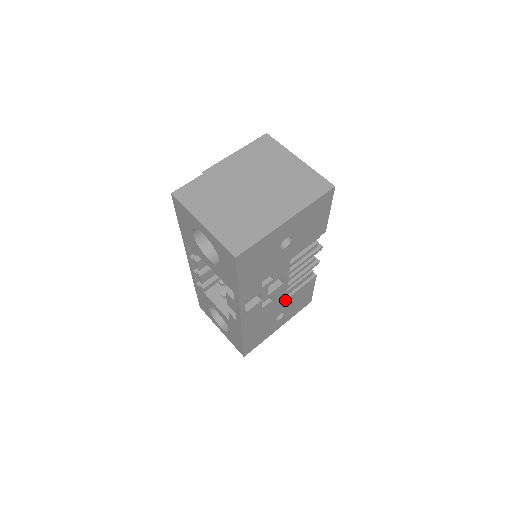
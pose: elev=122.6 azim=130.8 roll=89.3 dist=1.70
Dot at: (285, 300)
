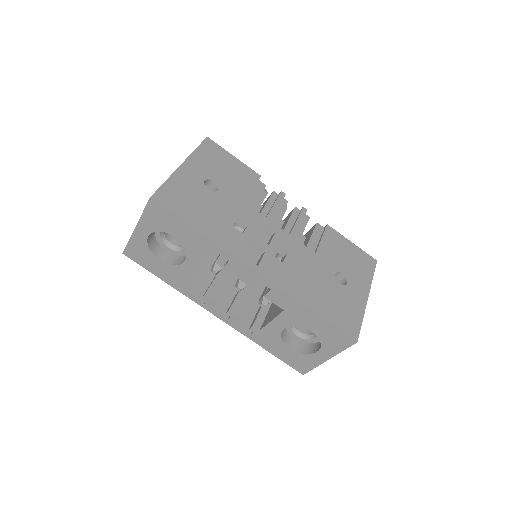
Dot at: (315, 255)
